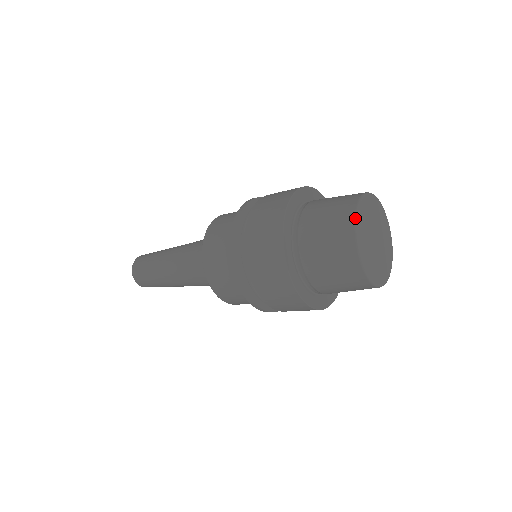
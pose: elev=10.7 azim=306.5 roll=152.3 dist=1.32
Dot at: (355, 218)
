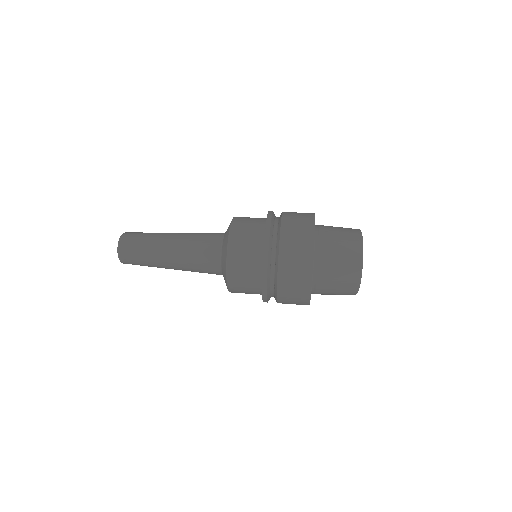
Dot at: (359, 285)
